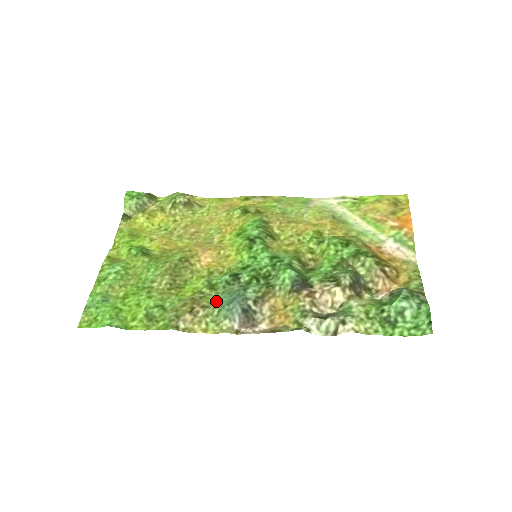
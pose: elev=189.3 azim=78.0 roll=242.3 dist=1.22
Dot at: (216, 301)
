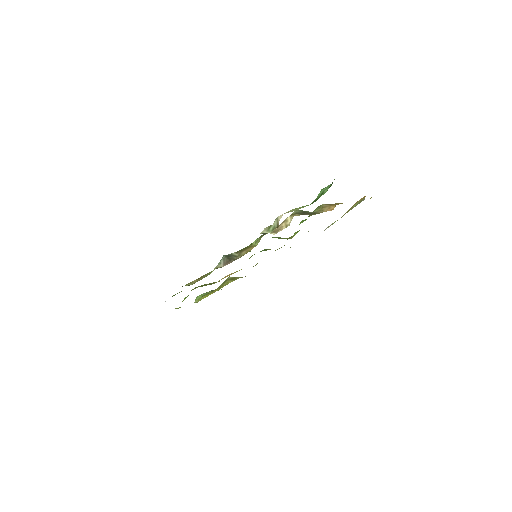
Dot at: occluded
